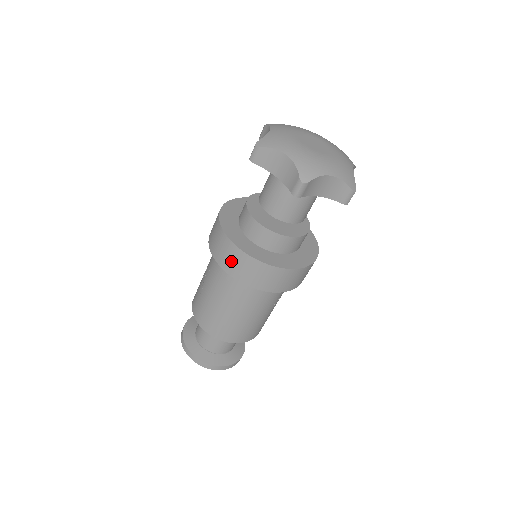
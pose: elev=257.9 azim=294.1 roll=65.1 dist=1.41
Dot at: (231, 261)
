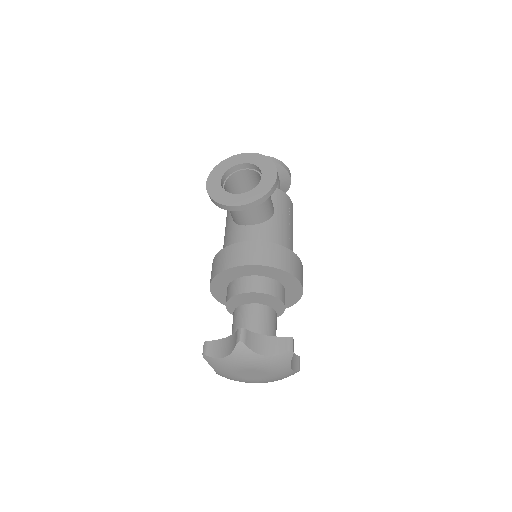
Dot at: occluded
